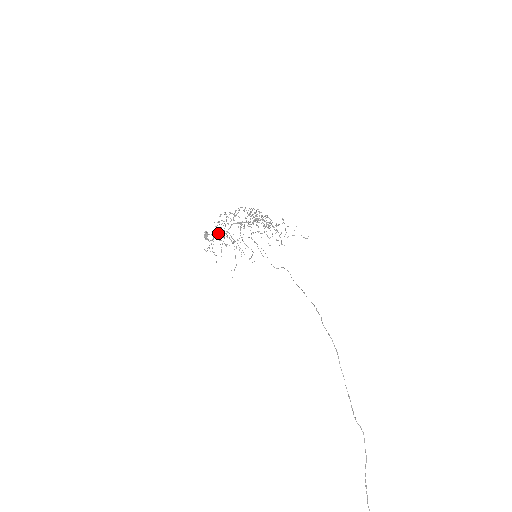
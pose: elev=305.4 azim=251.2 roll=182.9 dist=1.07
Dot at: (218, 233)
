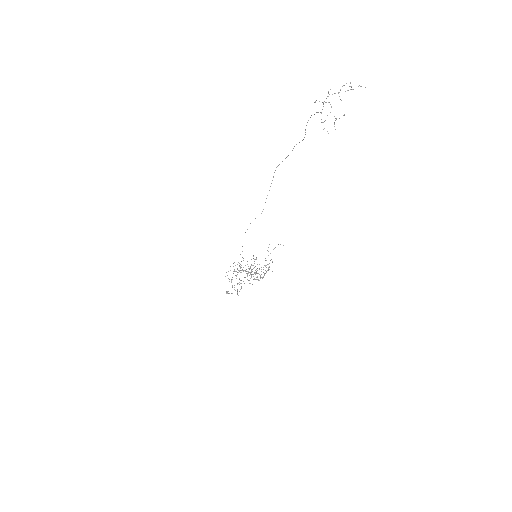
Dot at: (235, 290)
